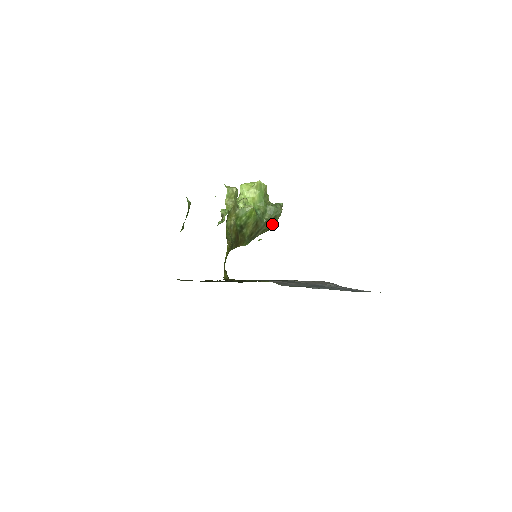
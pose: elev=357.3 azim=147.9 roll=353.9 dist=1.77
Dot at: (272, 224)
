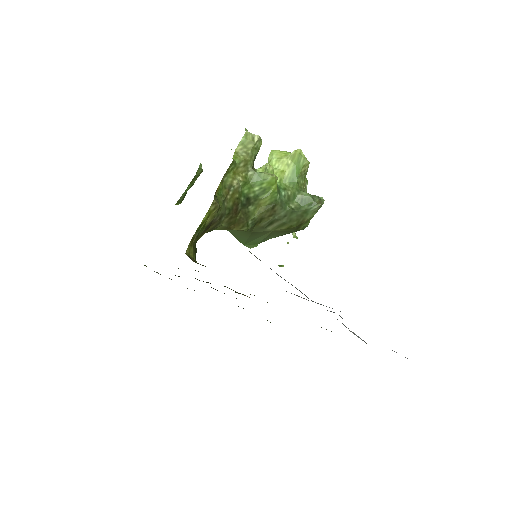
Dot at: (298, 221)
